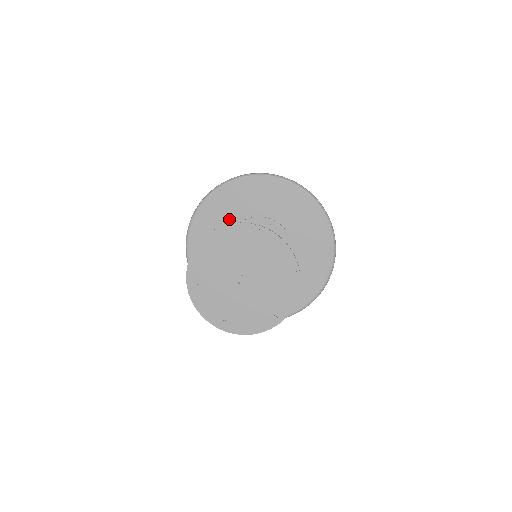
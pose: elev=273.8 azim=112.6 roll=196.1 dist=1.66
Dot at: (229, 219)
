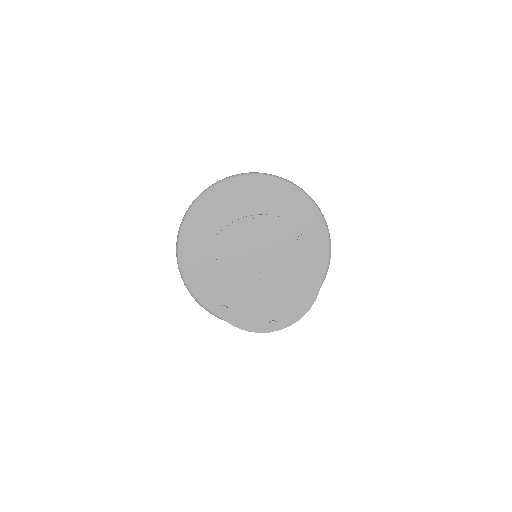
Dot at: occluded
